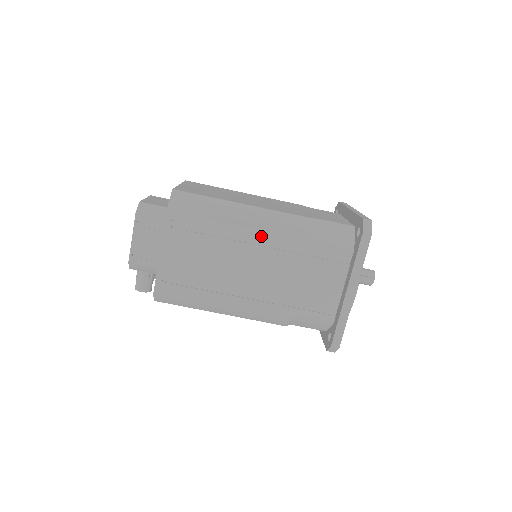
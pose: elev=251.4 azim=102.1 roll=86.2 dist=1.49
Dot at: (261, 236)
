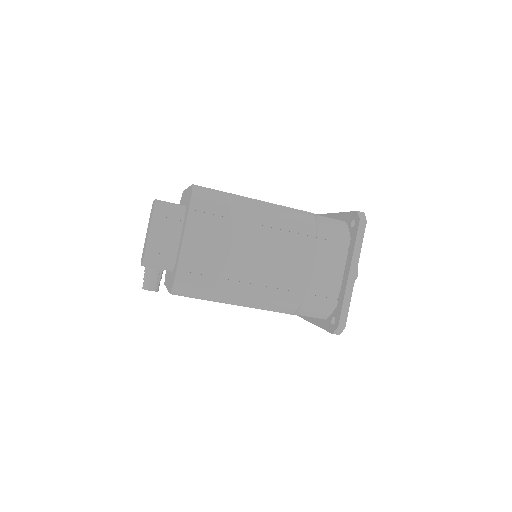
Dot at: (274, 226)
